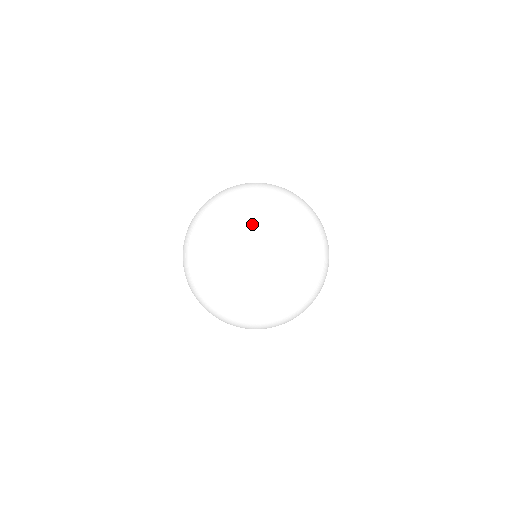
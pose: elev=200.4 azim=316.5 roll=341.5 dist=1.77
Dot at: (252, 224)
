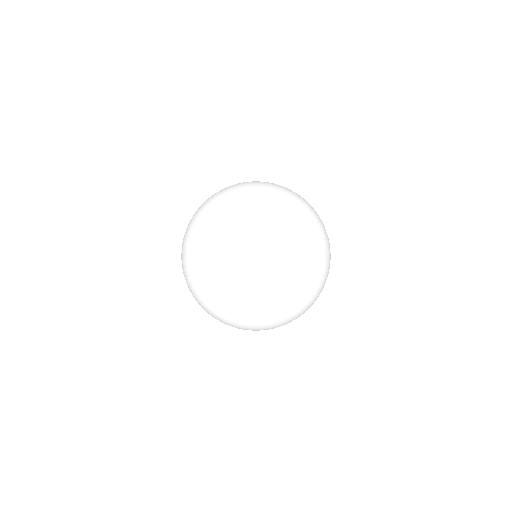
Dot at: (253, 224)
